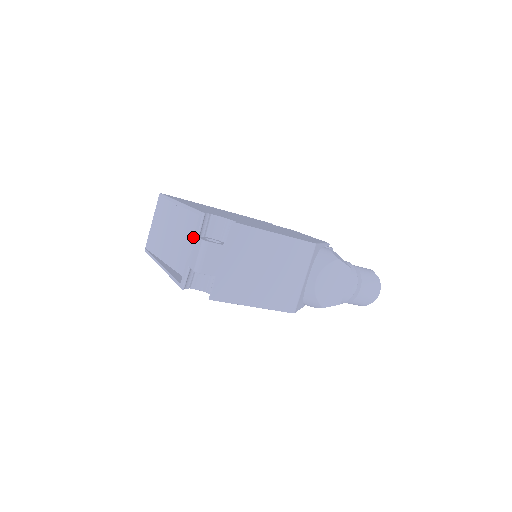
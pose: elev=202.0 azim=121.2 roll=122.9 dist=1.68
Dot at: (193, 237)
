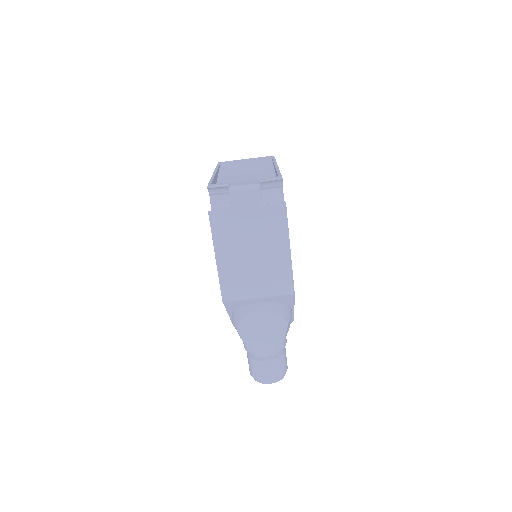
Dot at: (257, 179)
